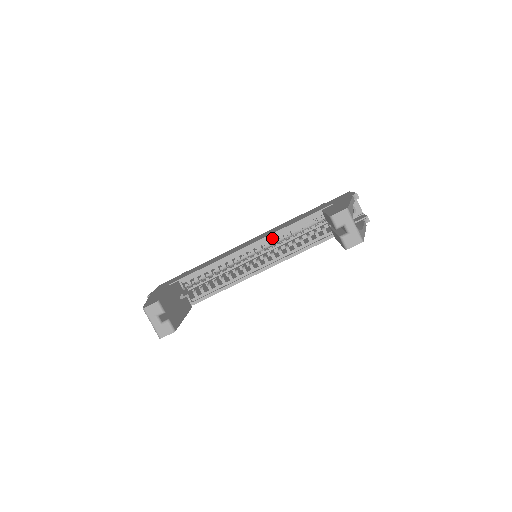
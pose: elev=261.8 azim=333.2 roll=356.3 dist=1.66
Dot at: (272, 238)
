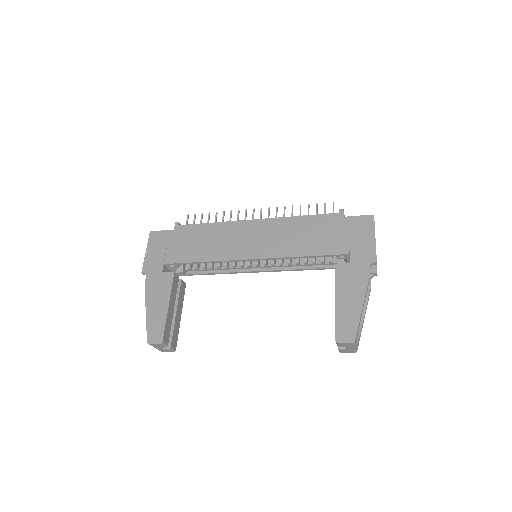
Dot at: occluded
